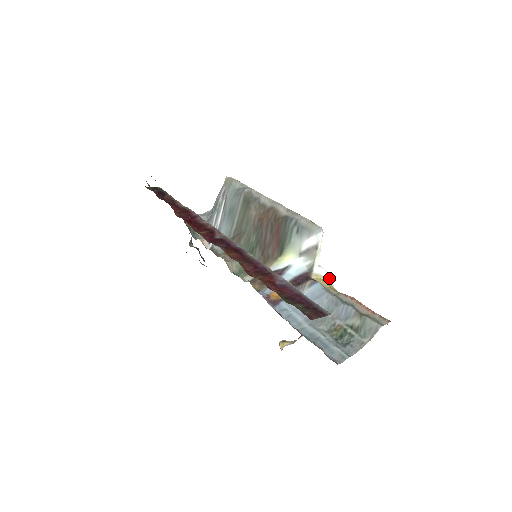
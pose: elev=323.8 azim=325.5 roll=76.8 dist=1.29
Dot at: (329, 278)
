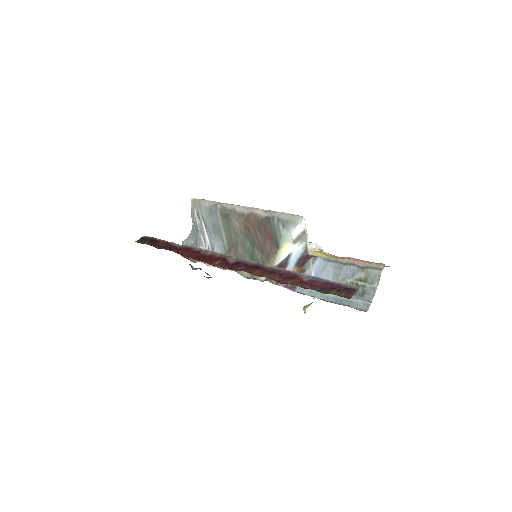
Dot at: (318, 247)
